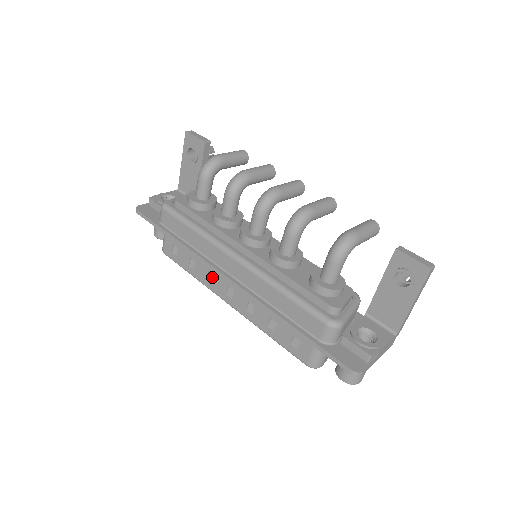
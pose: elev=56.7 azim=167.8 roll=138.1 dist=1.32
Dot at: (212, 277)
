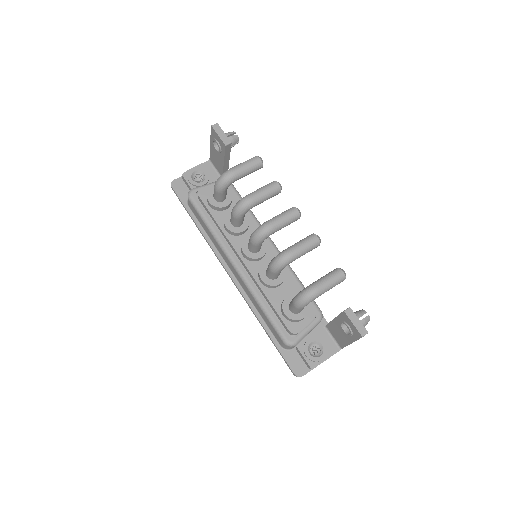
Dot at: occluded
